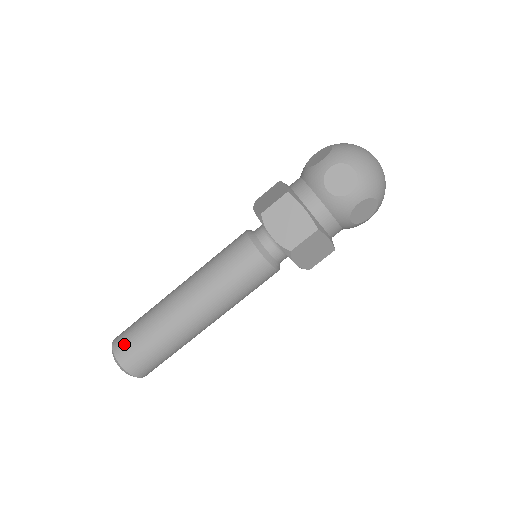
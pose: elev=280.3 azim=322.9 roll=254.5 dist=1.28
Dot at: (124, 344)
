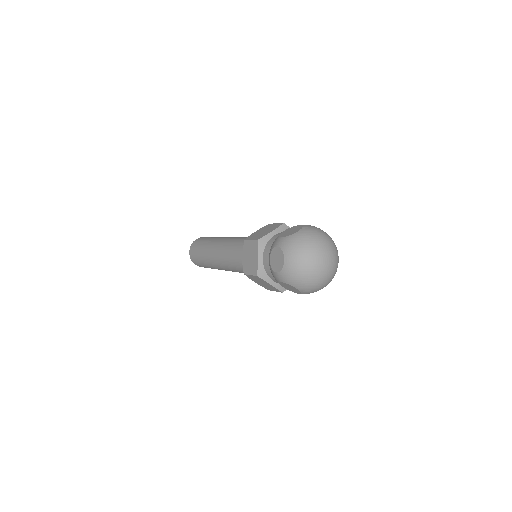
Dot at: (194, 246)
